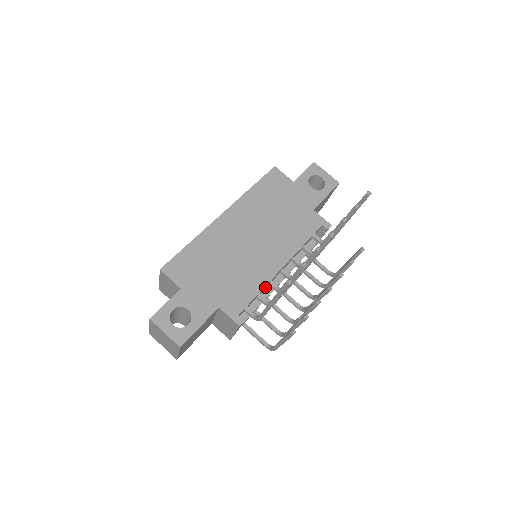
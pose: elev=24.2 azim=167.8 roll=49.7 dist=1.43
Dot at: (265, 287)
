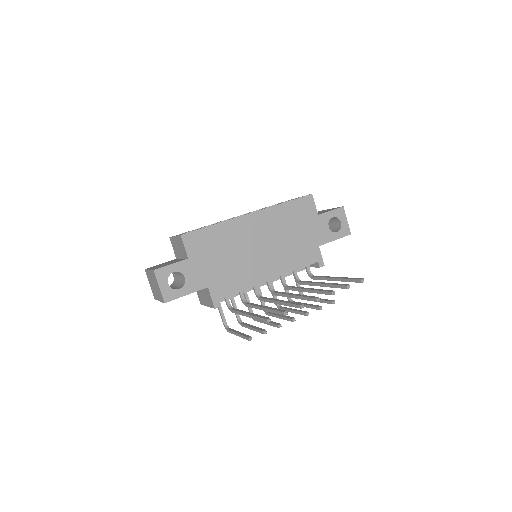
Dot at: occluded
